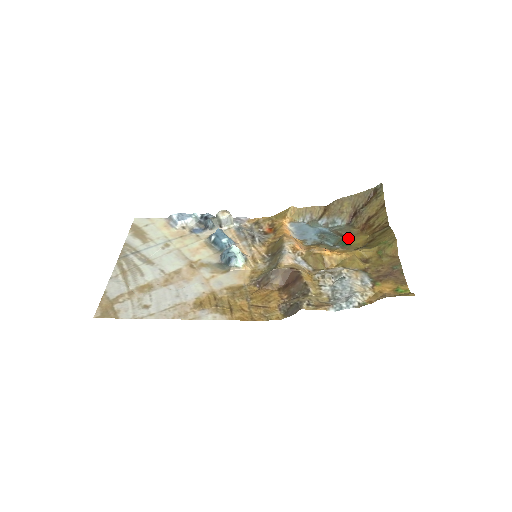
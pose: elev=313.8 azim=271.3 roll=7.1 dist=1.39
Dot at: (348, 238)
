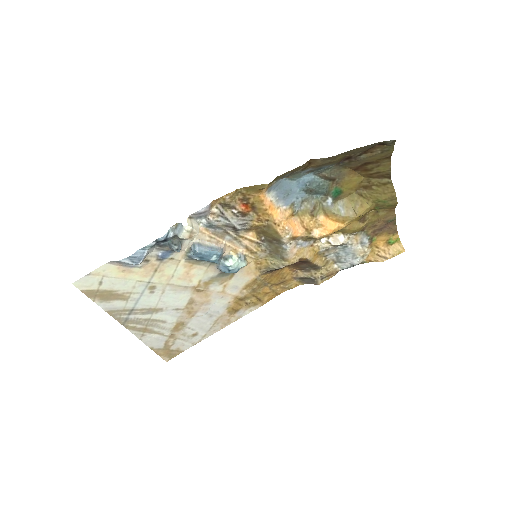
Dot at: (339, 183)
